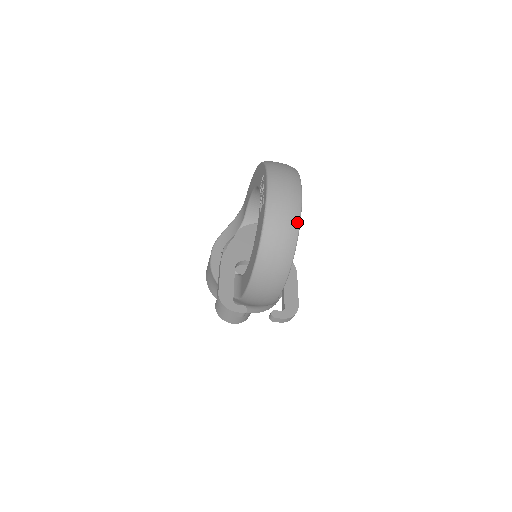
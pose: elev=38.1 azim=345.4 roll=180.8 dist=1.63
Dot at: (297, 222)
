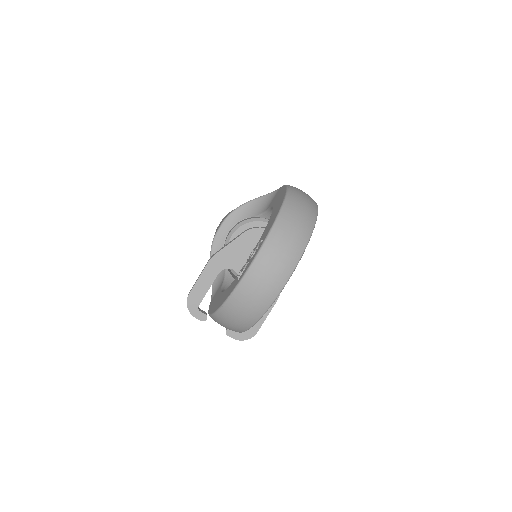
Dot at: (259, 315)
